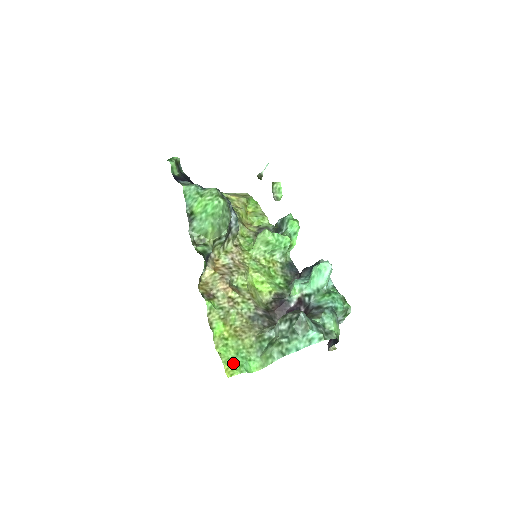
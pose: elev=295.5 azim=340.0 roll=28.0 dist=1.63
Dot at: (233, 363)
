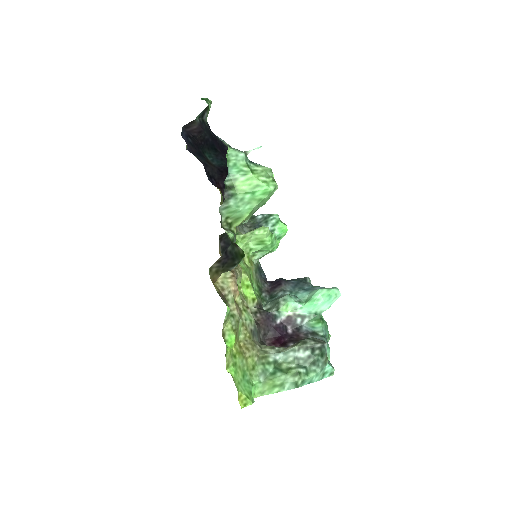
Dot at: (243, 389)
